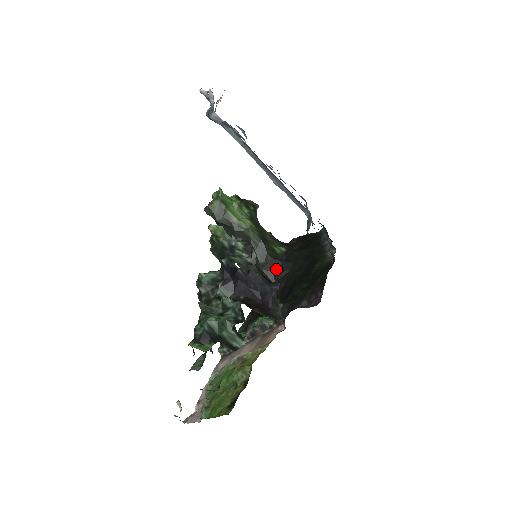
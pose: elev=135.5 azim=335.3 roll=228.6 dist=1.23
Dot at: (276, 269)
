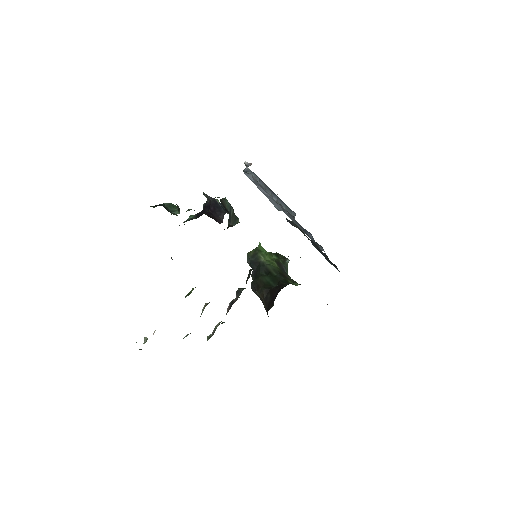
Dot at: (281, 287)
